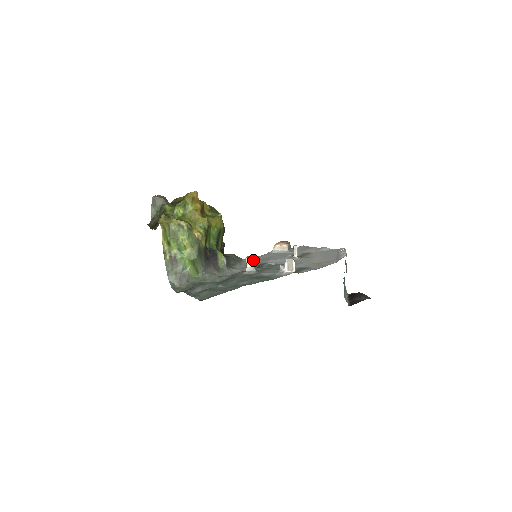
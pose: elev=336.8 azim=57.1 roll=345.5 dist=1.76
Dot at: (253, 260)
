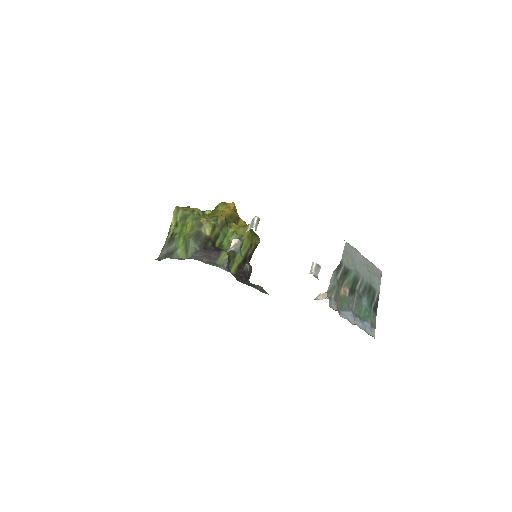
Dot at: (237, 242)
